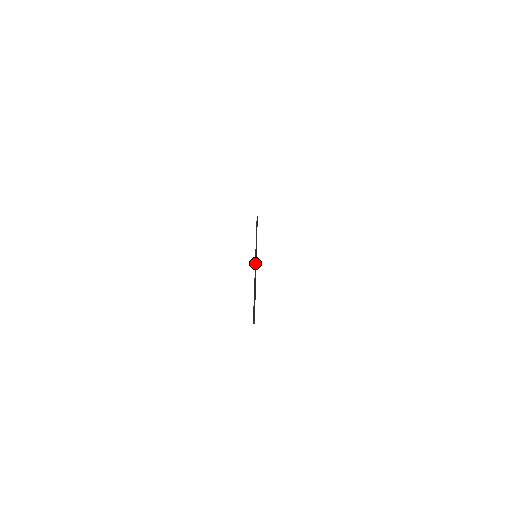
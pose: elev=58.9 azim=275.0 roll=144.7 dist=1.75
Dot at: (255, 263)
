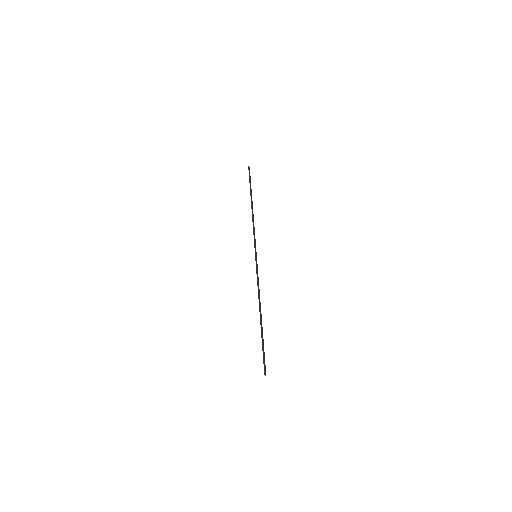
Dot at: occluded
